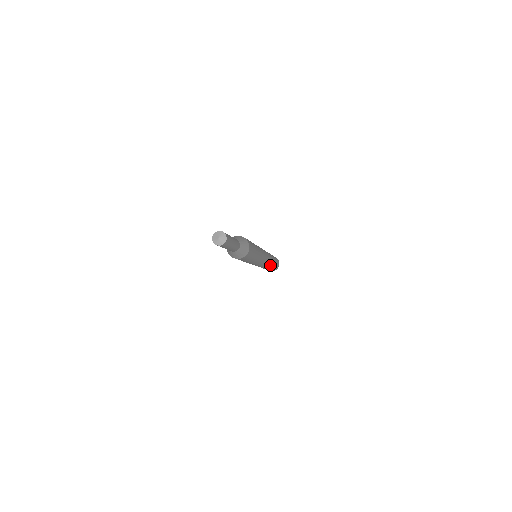
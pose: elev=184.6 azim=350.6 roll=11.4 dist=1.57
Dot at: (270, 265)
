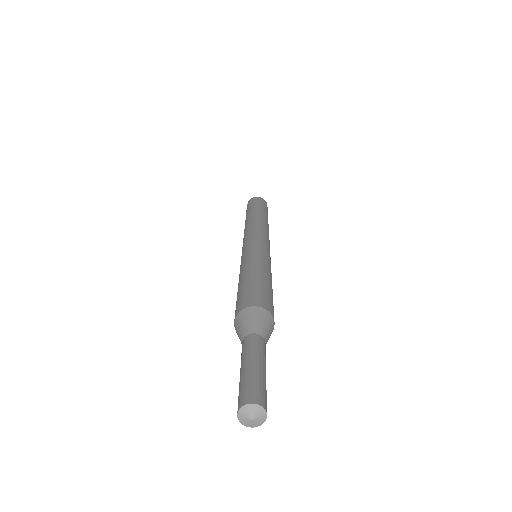
Dot at: occluded
